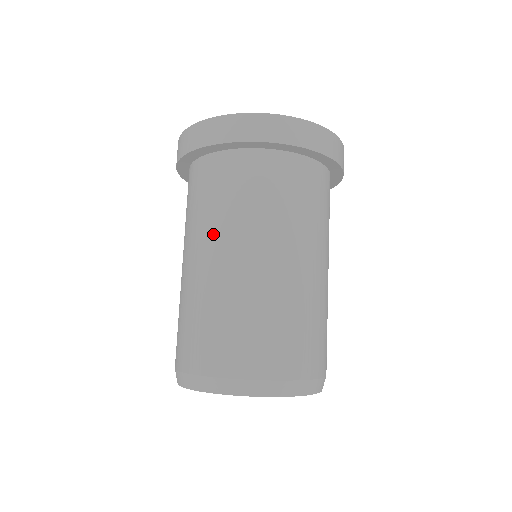
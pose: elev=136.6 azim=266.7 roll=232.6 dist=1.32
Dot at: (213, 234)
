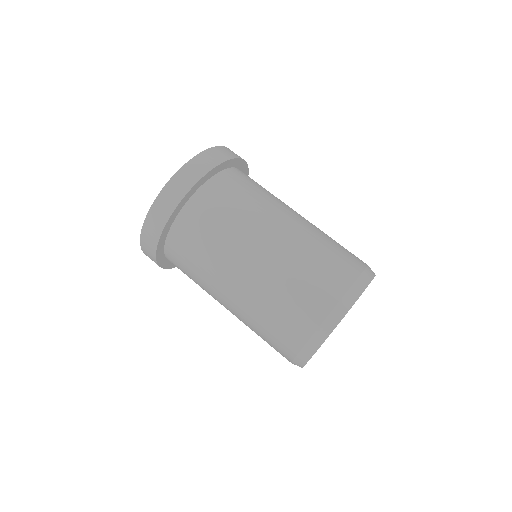
Dot at: (234, 249)
